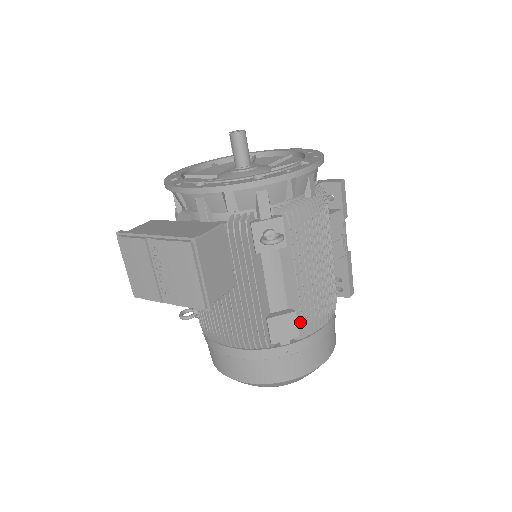
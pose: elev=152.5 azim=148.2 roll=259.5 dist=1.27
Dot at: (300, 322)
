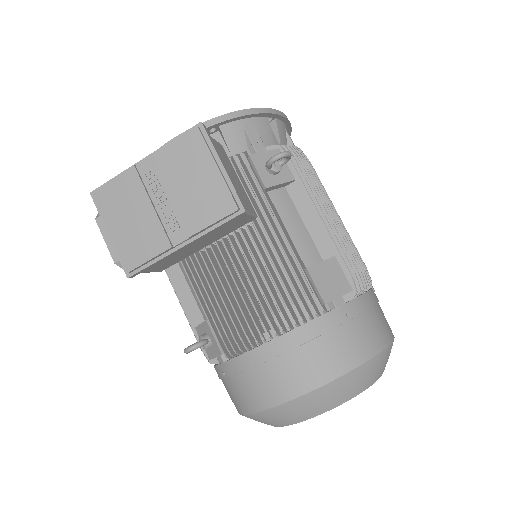
Dot at: (345, 270)
